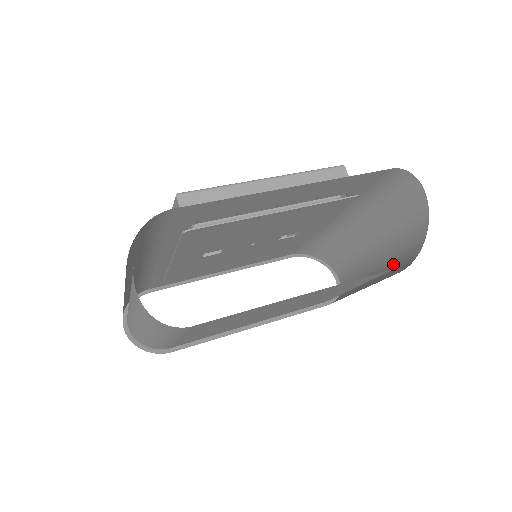
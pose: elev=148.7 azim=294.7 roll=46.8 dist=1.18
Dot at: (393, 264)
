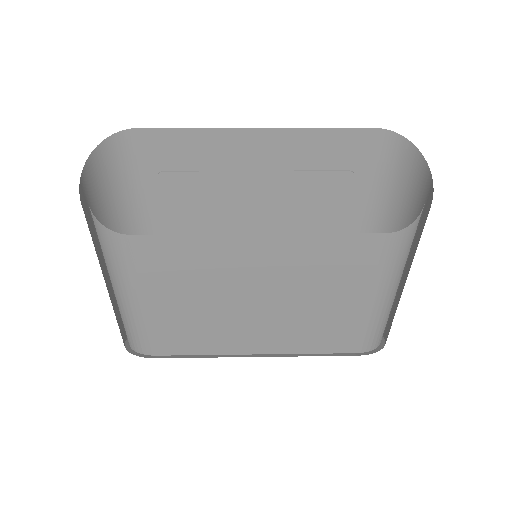
Dot at: occluded
